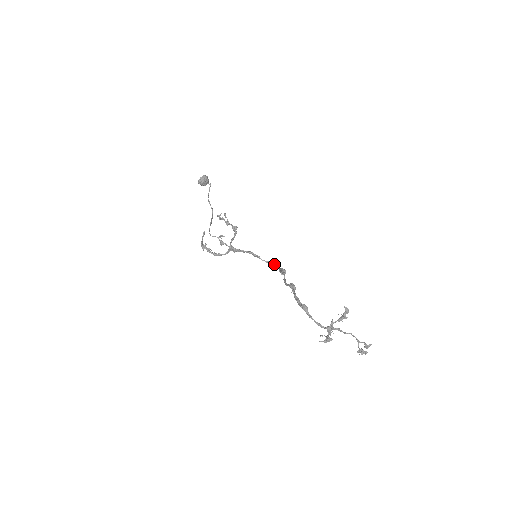
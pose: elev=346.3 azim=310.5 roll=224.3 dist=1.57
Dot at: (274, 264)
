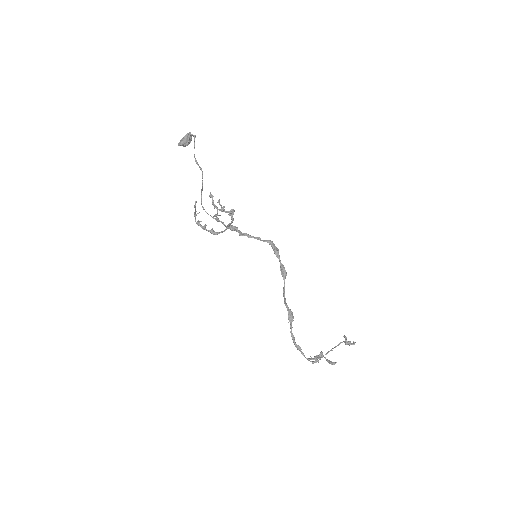
Dot at: (275, 250)
